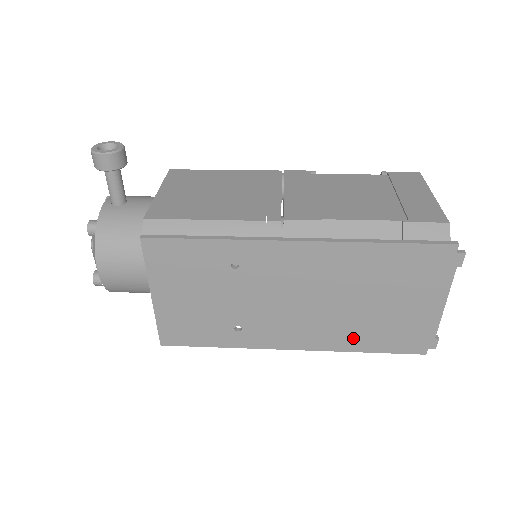
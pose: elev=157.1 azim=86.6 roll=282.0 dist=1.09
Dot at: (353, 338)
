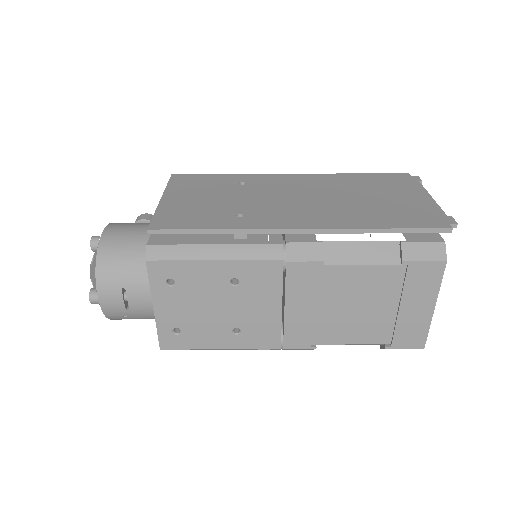
Dot at: (363, 219)
